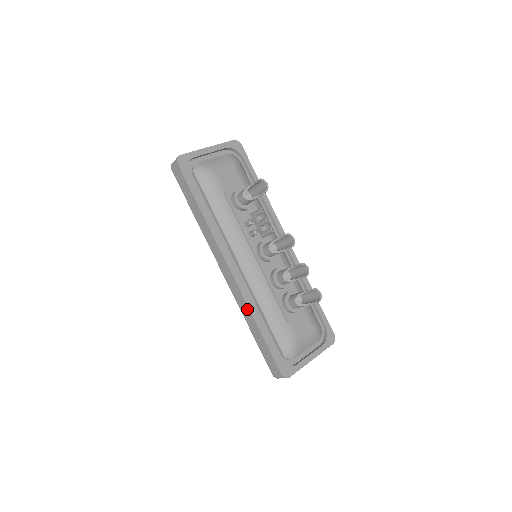
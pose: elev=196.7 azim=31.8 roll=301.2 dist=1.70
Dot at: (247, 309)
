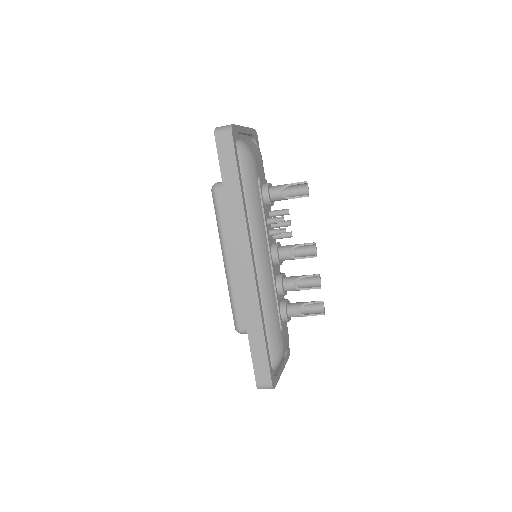
Dot at: (257, 311)
